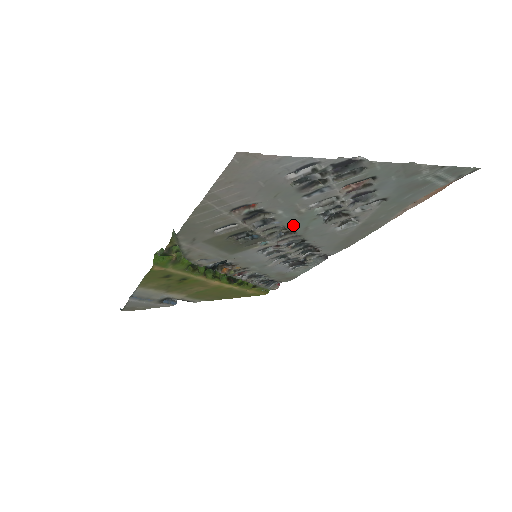
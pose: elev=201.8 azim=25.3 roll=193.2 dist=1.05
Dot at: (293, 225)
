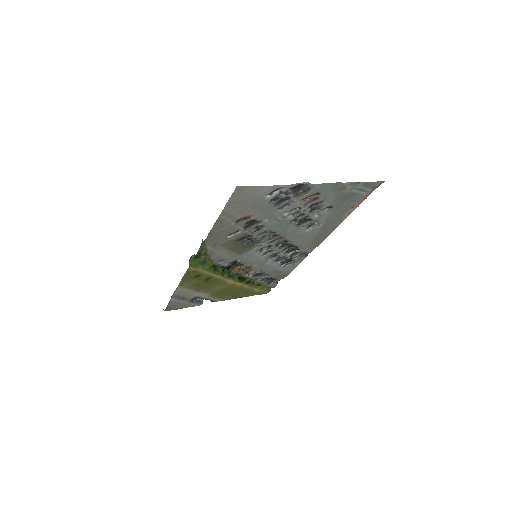
Dot at: (276, 229)
